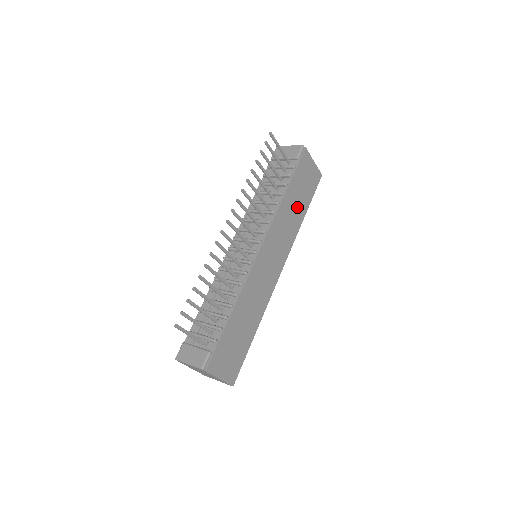
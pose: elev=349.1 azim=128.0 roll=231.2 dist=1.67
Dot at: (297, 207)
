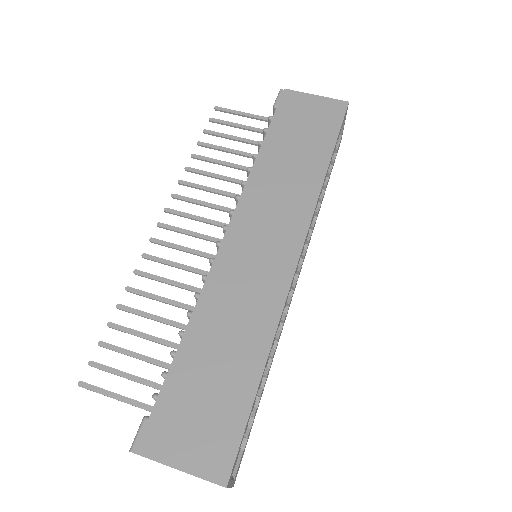
Dot at: (300, 159)
